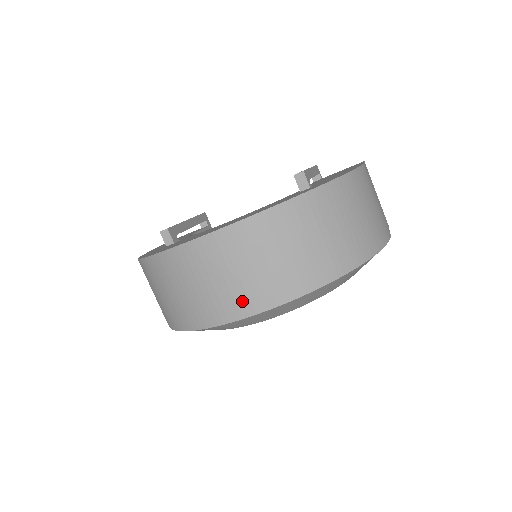
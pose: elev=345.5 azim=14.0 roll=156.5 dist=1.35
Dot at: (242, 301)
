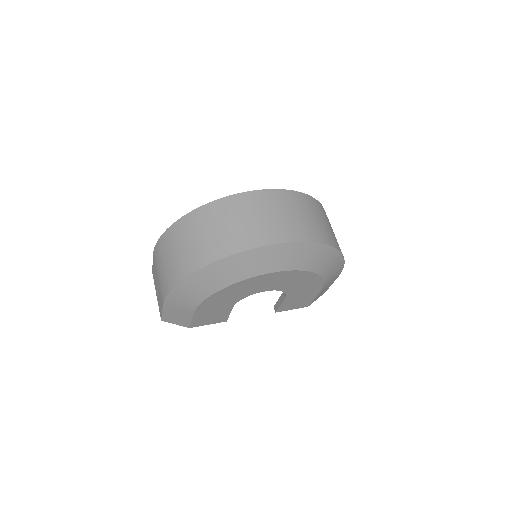
Dot at: (279, 232)
